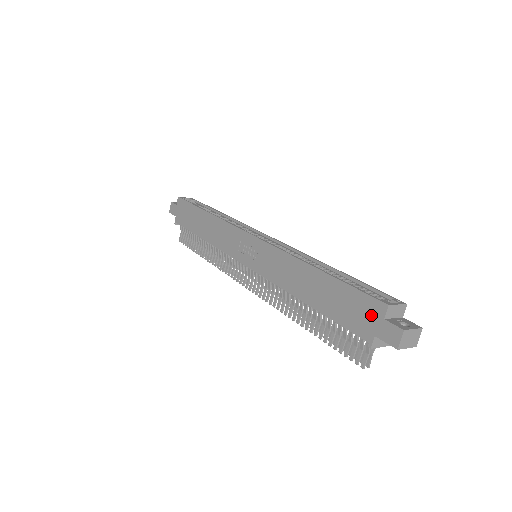
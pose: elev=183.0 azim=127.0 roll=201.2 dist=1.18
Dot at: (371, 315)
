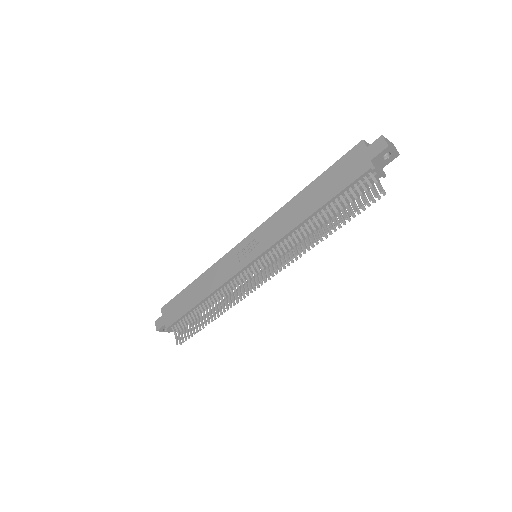
Dot at: (358, 156)
